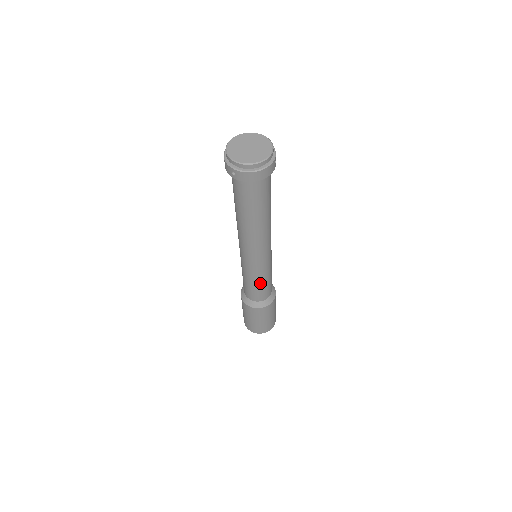
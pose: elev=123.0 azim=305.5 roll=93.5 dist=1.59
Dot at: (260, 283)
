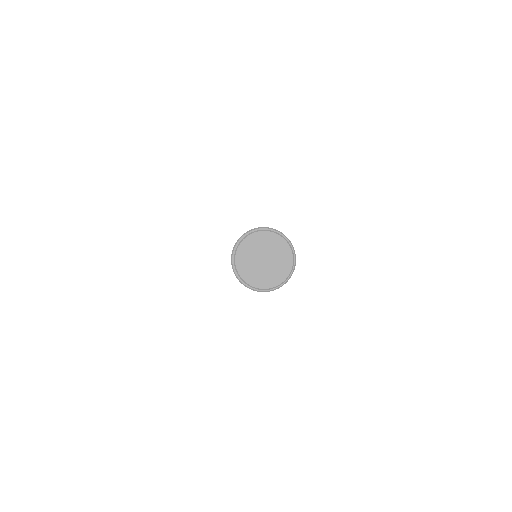
Dot at: occluded
